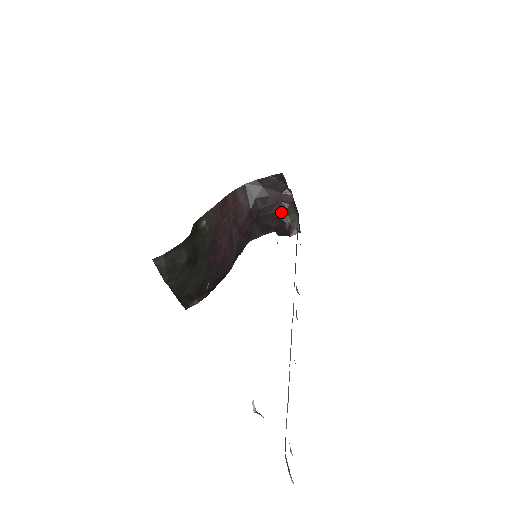
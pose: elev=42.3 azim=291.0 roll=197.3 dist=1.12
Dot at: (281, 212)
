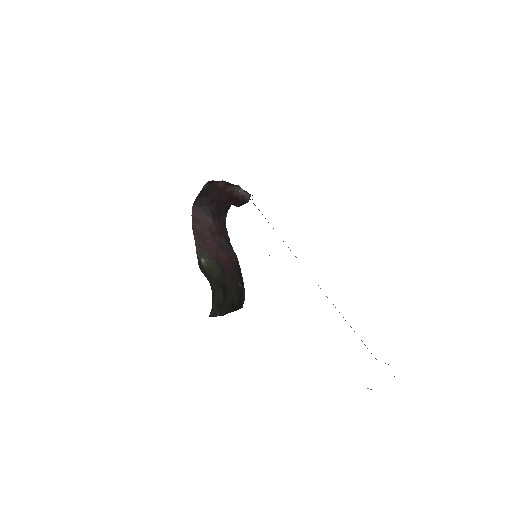
Dot at: (228, 196)
